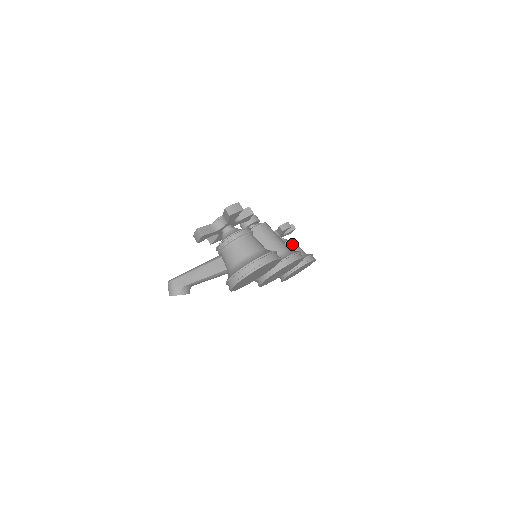
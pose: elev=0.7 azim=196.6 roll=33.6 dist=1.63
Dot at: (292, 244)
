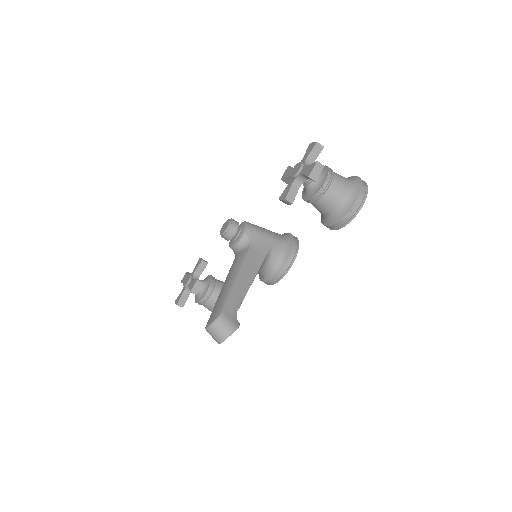
Dot at: occluded
